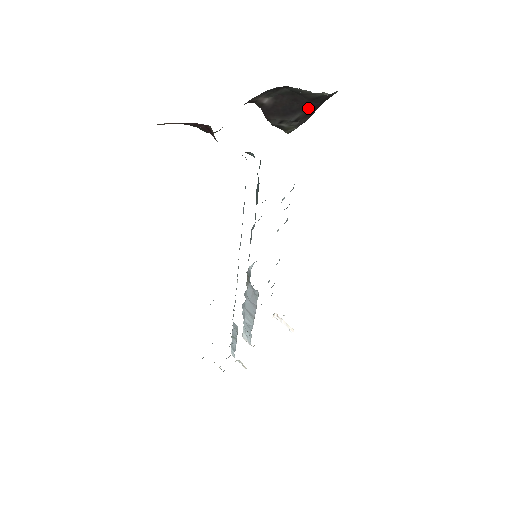
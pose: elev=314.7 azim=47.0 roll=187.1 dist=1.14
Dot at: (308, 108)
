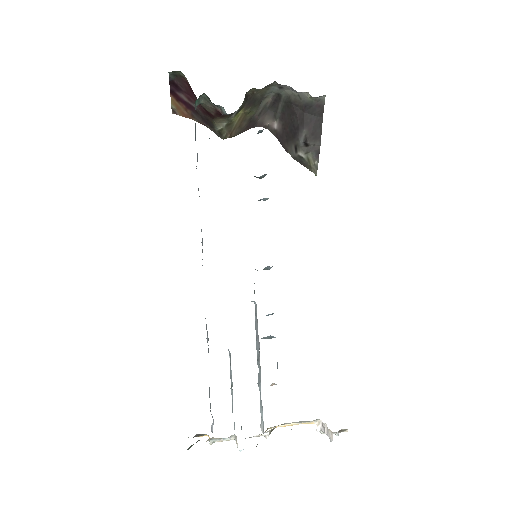
Dot at: (309, 123)
